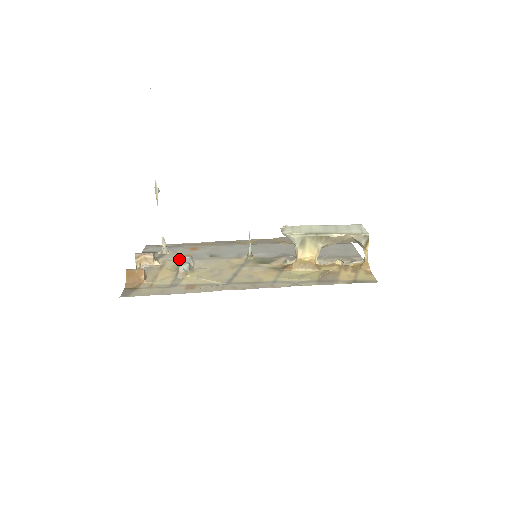
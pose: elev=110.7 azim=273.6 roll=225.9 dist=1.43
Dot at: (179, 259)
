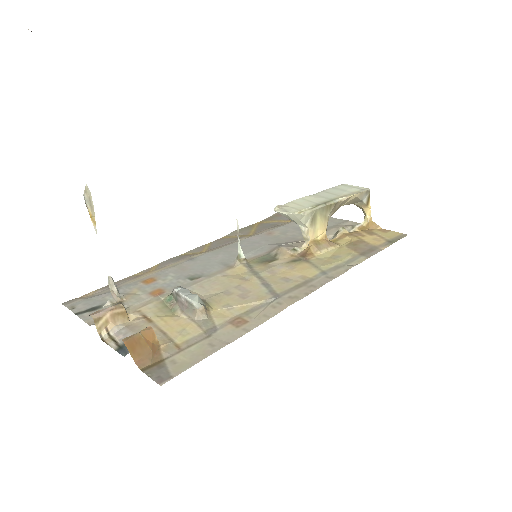
Dot at: (154, 299)
